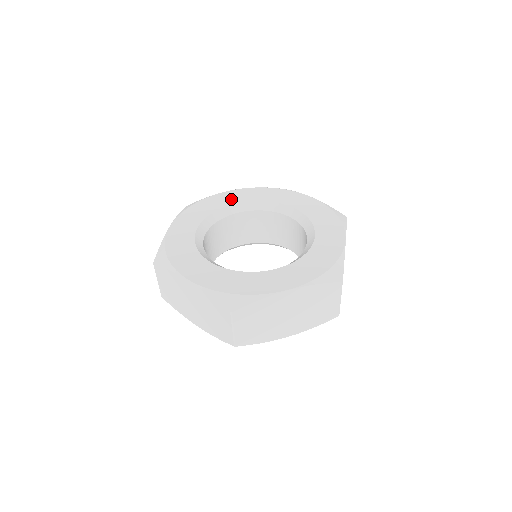
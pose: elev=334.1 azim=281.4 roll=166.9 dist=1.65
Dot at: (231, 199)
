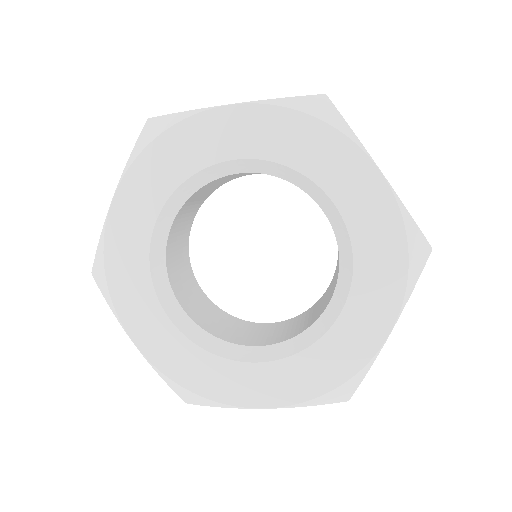
Dot at: (227, 141)
